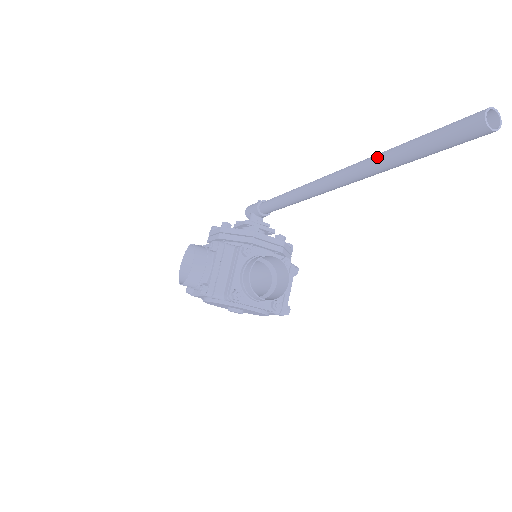
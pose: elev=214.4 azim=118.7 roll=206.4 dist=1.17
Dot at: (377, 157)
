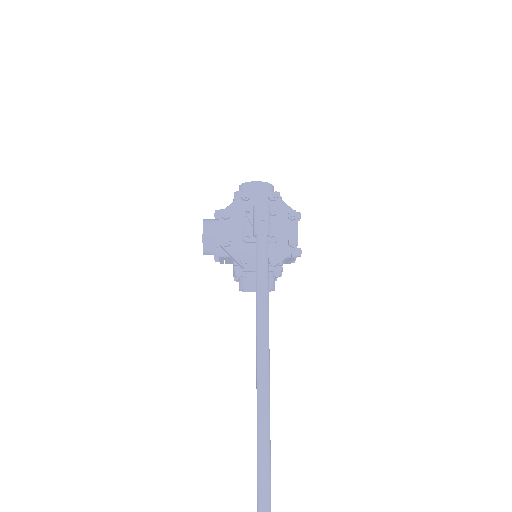
Dot at: occluded
